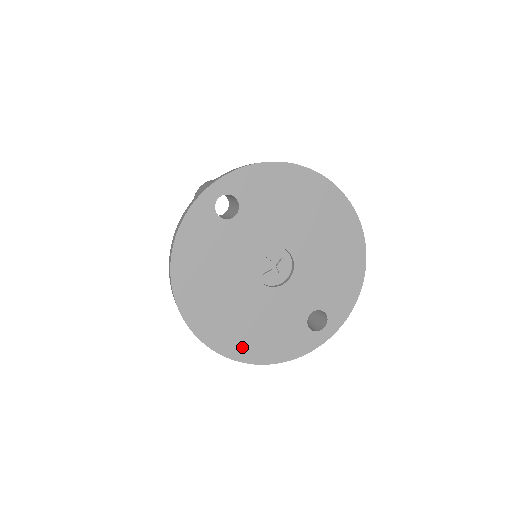
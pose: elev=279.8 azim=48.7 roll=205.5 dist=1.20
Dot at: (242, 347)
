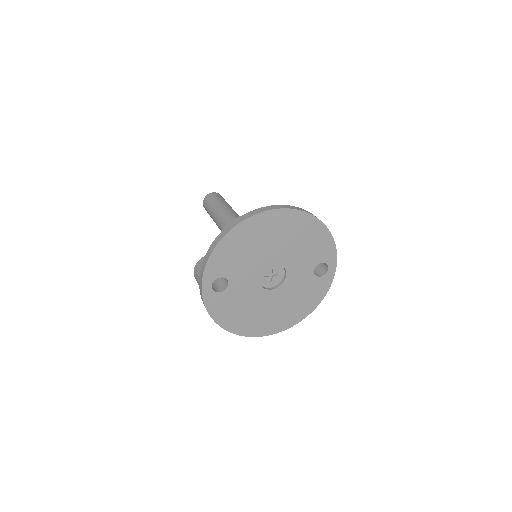
Dot at: (294, 317)
